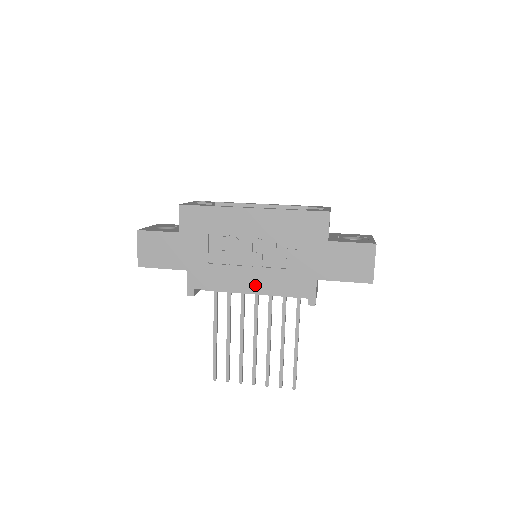
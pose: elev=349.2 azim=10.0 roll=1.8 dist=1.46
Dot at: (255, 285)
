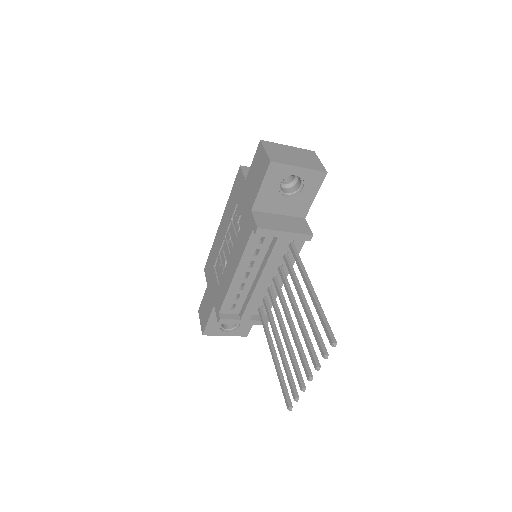
Dot at: (234, 265)
